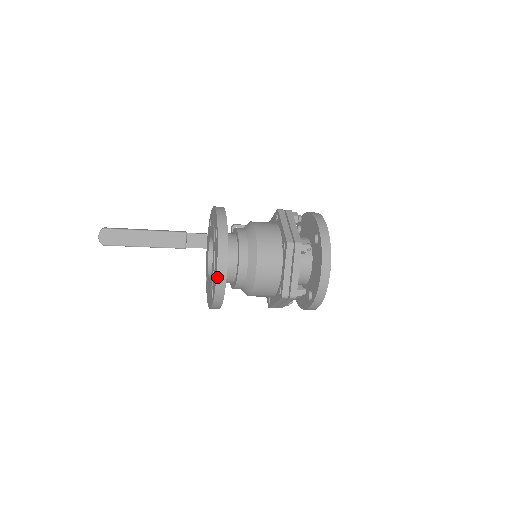
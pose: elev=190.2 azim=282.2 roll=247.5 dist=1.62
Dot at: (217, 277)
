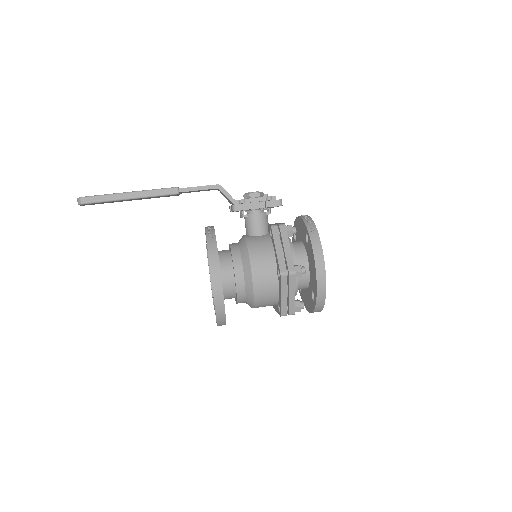
Dot at: occluded
